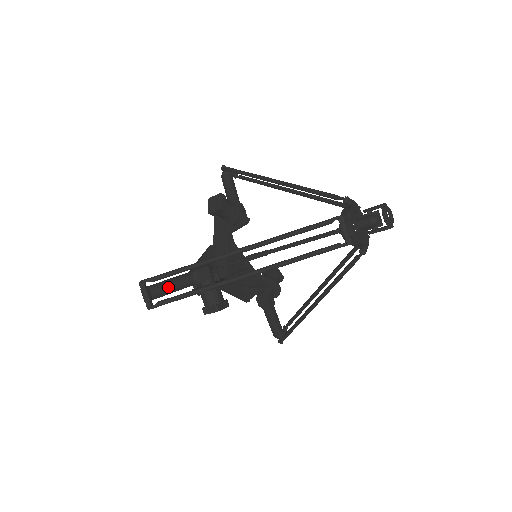
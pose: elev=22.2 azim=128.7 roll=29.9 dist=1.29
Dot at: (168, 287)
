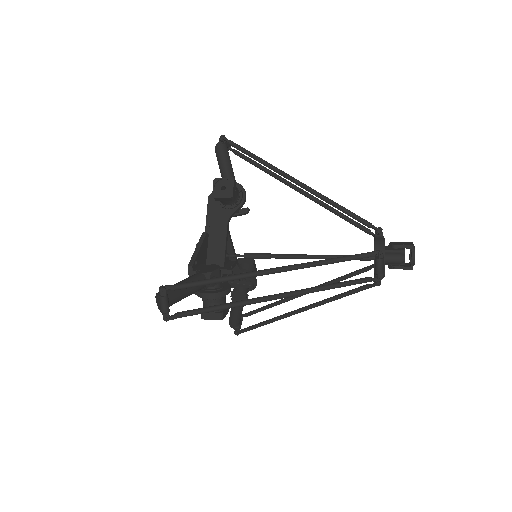
Dot at: (184, 293)
